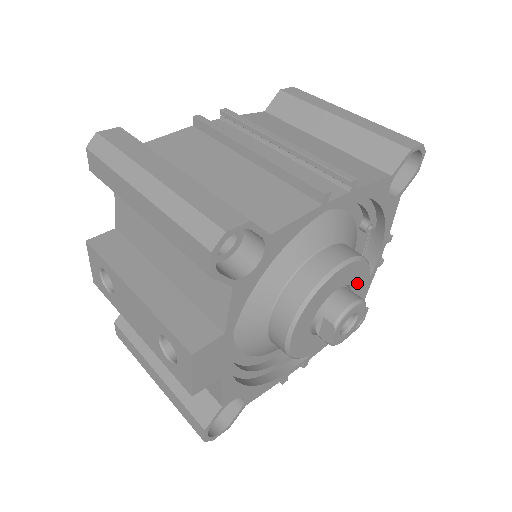
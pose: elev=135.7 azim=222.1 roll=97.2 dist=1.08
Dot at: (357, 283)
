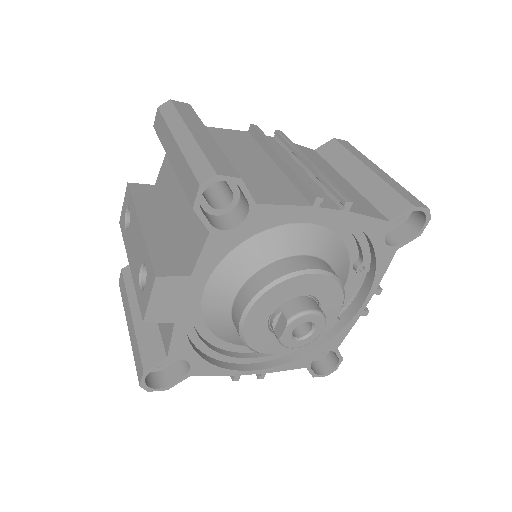
Dot at: (327, 304)
